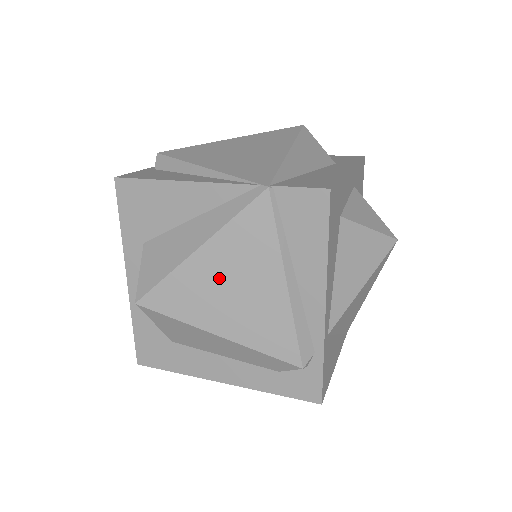
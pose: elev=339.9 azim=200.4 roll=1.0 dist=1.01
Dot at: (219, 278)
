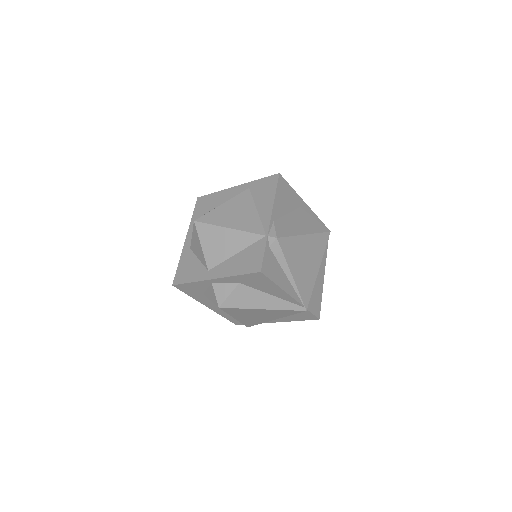
Dot at: (258, 314)
